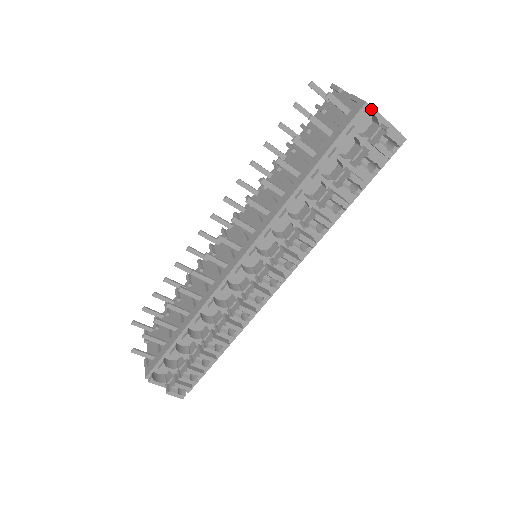
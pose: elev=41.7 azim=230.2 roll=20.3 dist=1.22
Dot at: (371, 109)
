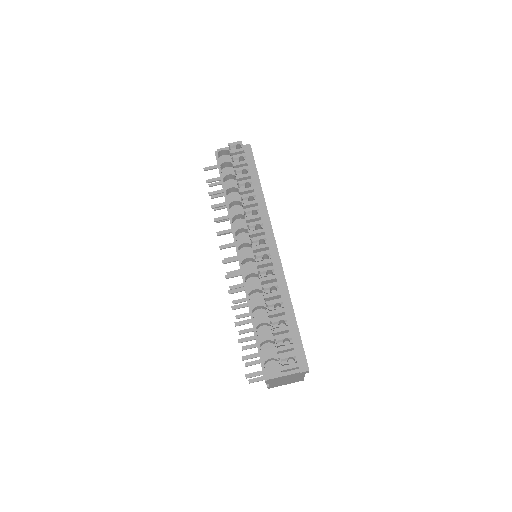
Dot at: (218, 150)
